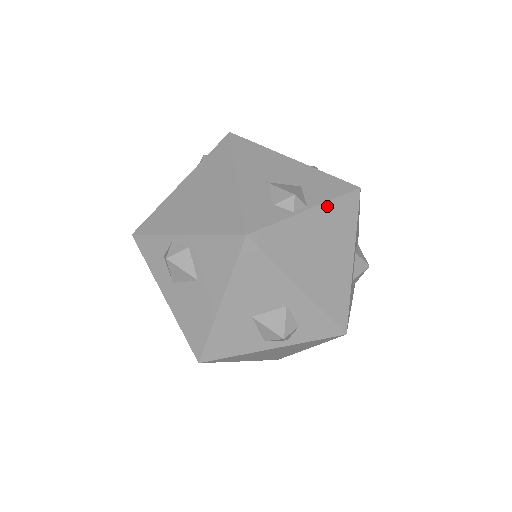
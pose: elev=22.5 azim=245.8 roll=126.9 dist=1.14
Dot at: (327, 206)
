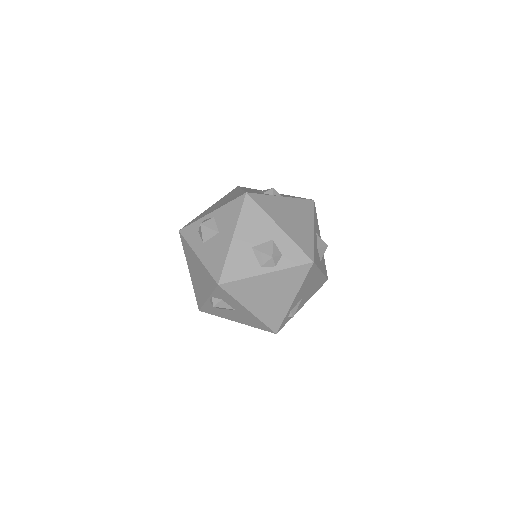
Dot at: (294, 200)
